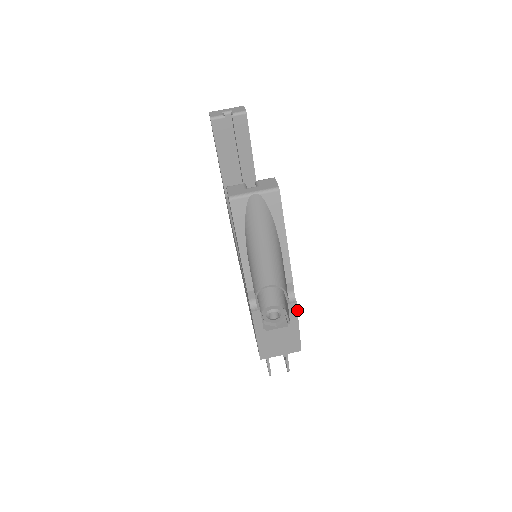
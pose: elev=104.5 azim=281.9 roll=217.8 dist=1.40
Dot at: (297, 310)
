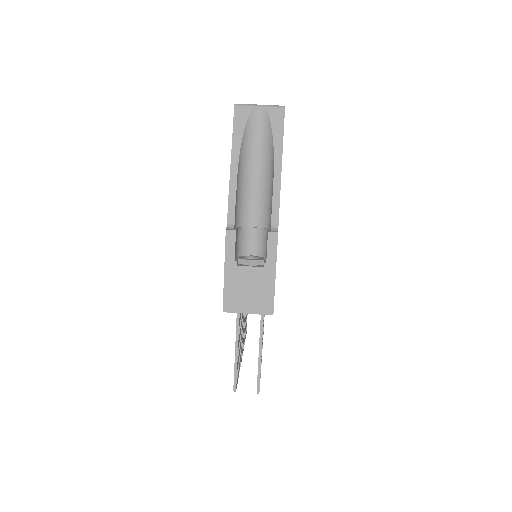
Dot at: occluded
